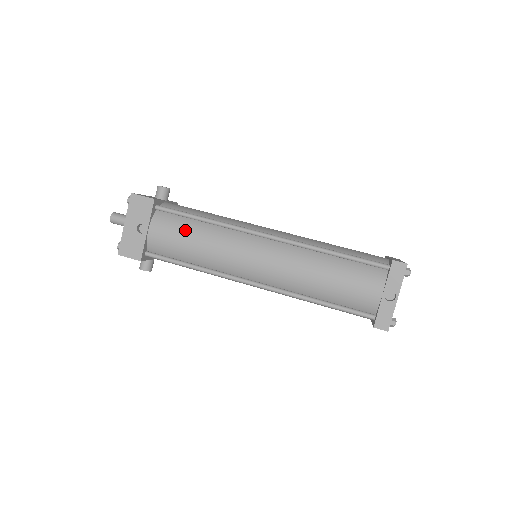
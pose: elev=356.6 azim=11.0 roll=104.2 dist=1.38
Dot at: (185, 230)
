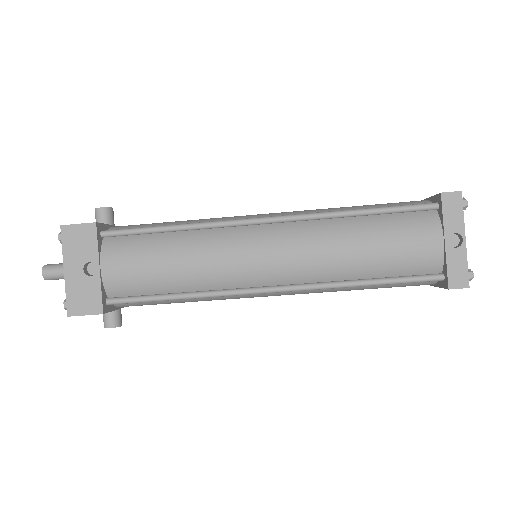
Dot at: (152, 250)
